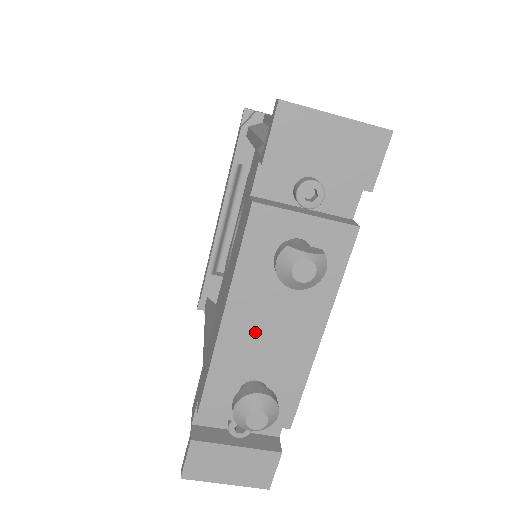
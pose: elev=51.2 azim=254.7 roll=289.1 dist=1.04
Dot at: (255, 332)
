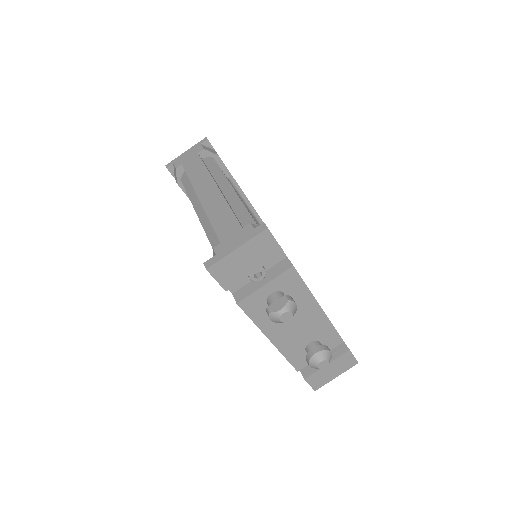
Dot at: (290, 332)
